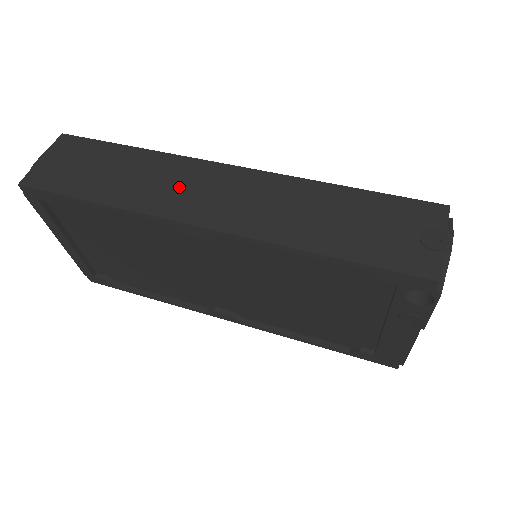
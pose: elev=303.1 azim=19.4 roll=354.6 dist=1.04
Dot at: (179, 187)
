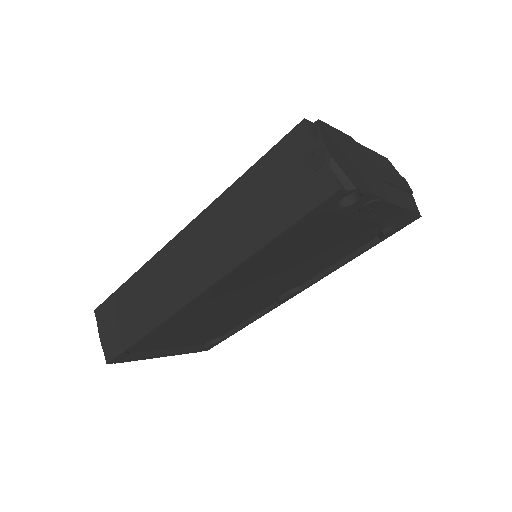
Dot at: (167, 282)
